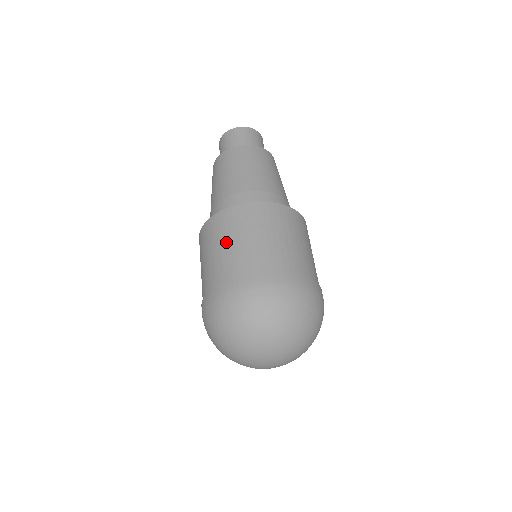
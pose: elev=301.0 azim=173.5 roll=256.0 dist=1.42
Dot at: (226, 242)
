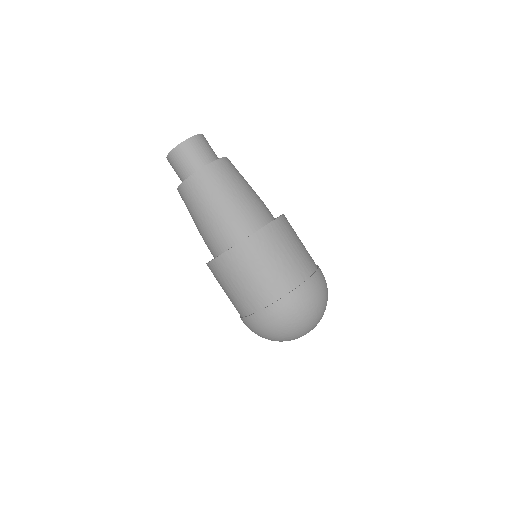
Dot at: (265, 266)
